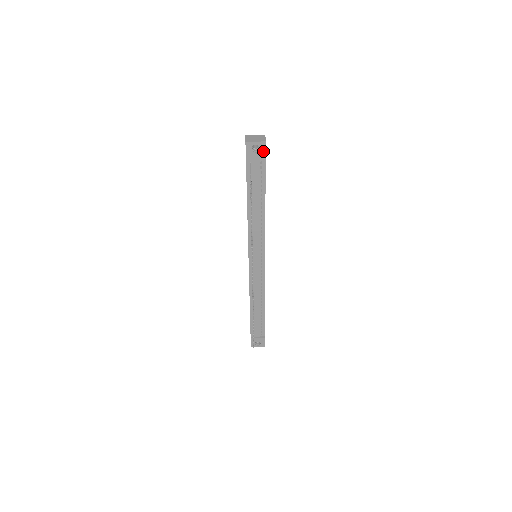
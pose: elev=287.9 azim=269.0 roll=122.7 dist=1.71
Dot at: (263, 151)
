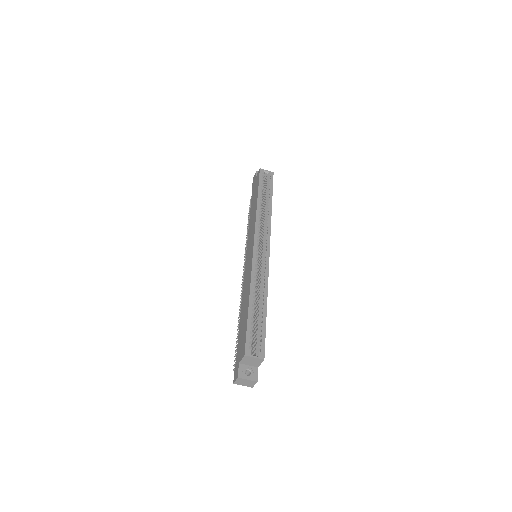
Dot at: occluded
